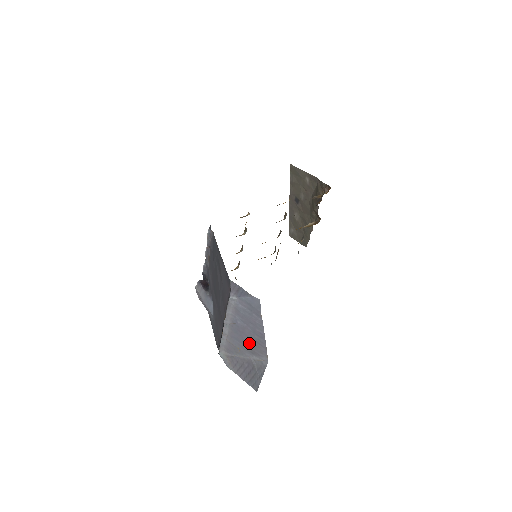
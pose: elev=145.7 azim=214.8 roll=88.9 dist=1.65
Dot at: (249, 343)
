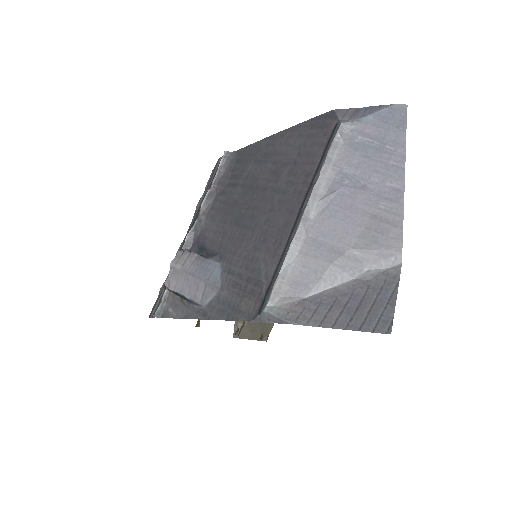
Dot at: (360, 232)
